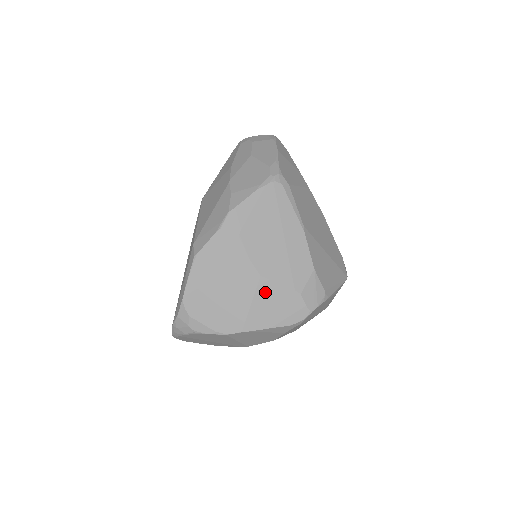
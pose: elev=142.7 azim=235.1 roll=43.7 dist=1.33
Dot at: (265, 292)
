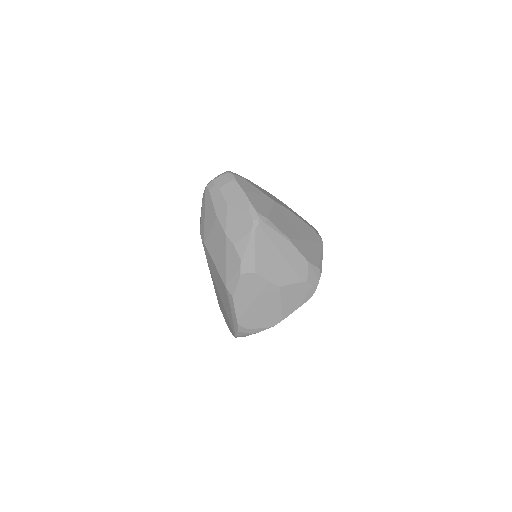
Dot at: (286, 293)
